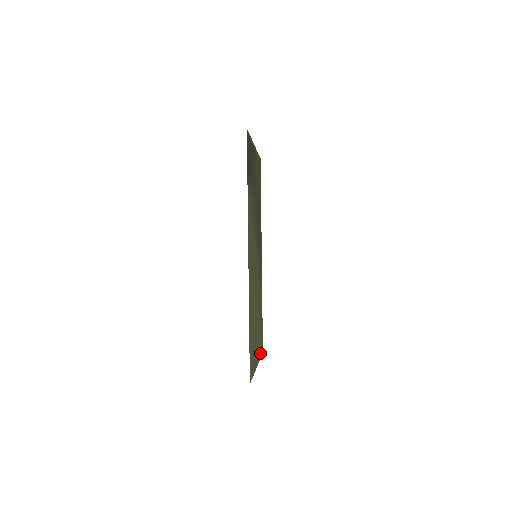
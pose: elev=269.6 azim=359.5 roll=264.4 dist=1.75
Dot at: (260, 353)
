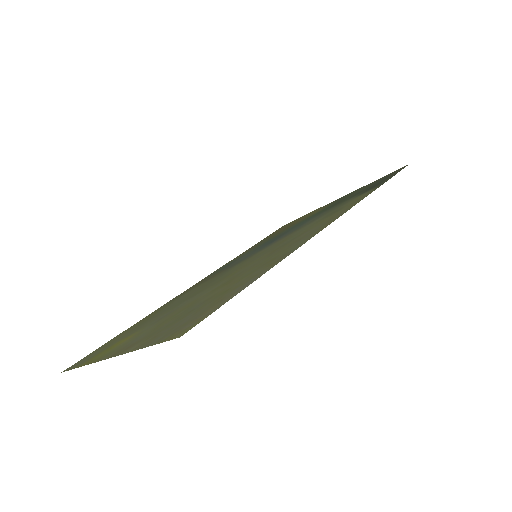
Dot at: (88, 360)
